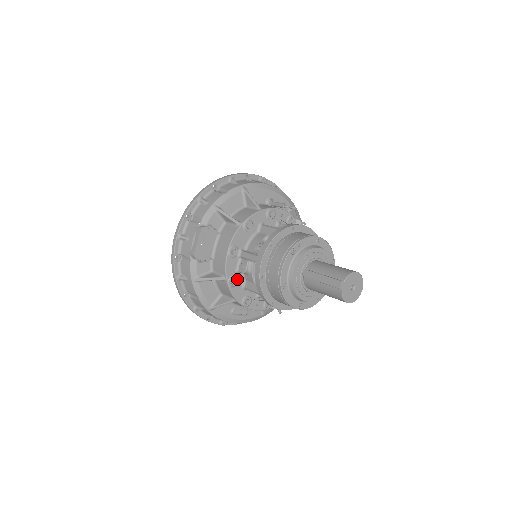
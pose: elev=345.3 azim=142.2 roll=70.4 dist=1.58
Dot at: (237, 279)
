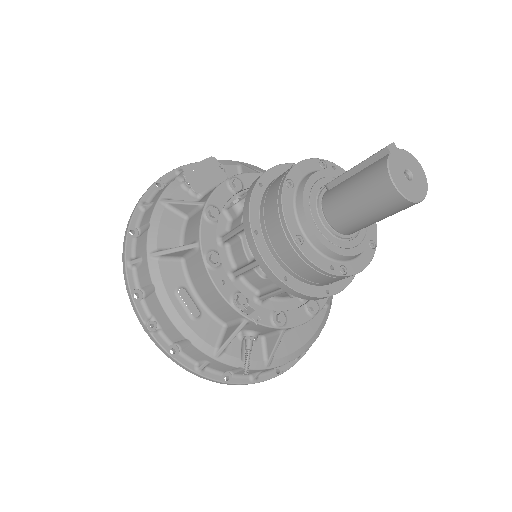
Dot at: (219, 220)
